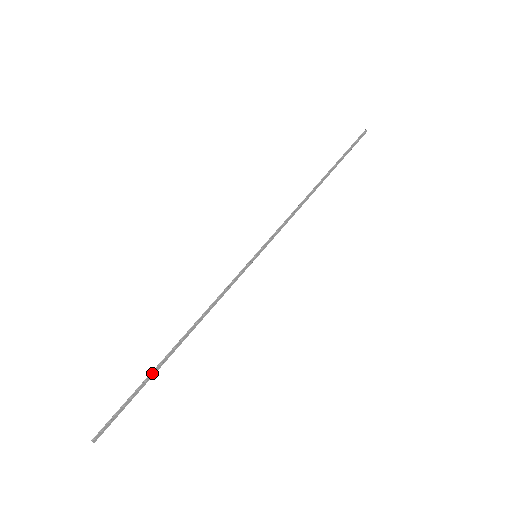
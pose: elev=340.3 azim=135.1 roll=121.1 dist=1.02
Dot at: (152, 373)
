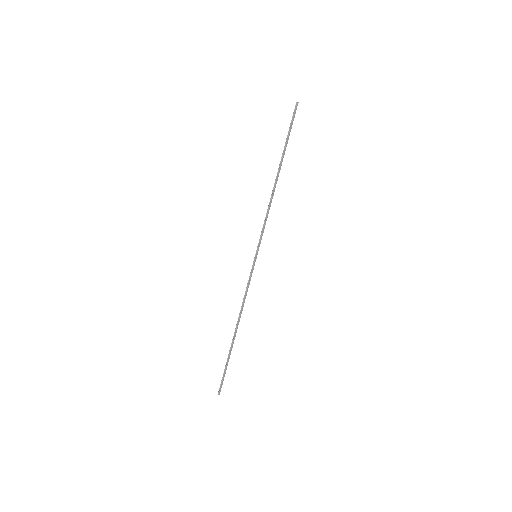
Dot at: (230, 352)
